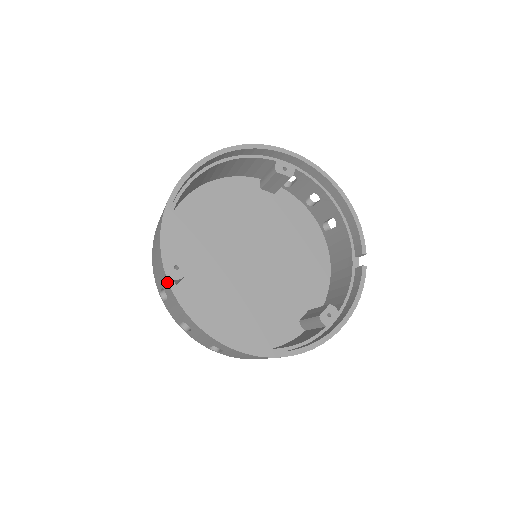
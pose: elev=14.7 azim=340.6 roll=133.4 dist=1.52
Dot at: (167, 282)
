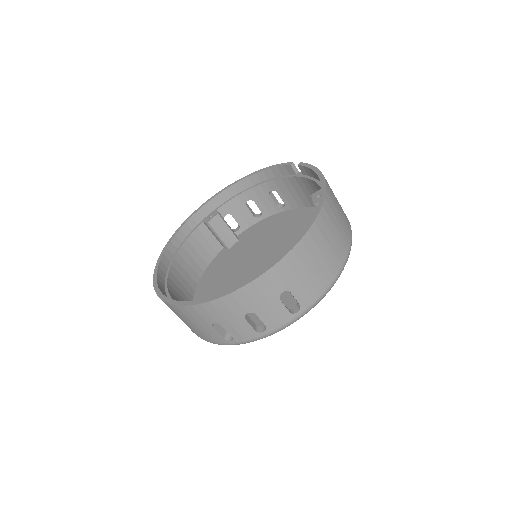
Dot at: (194, 307)
